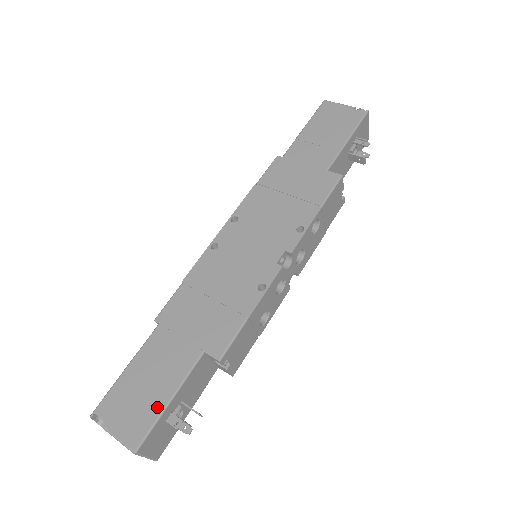
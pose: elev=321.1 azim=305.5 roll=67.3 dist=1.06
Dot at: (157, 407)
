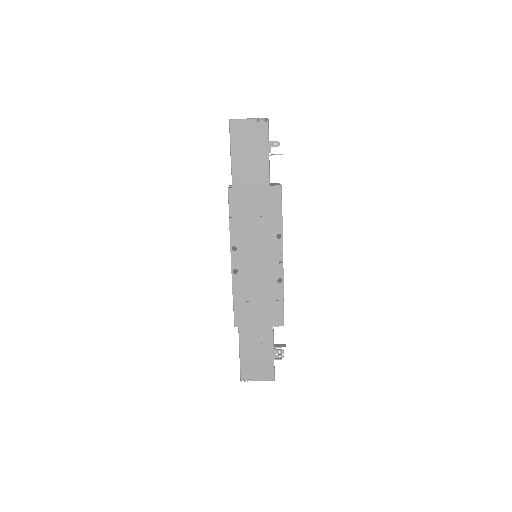
Dot at: (270, 360)
